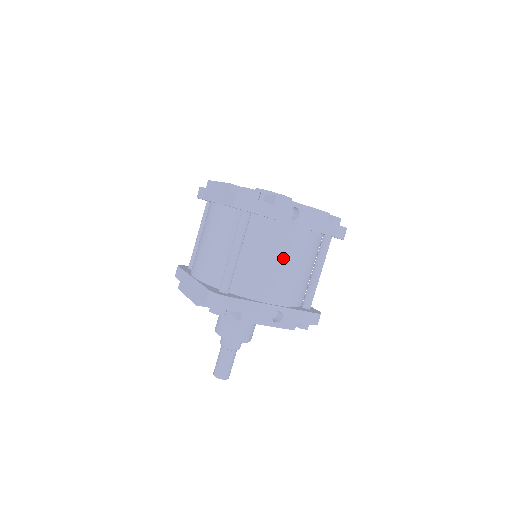
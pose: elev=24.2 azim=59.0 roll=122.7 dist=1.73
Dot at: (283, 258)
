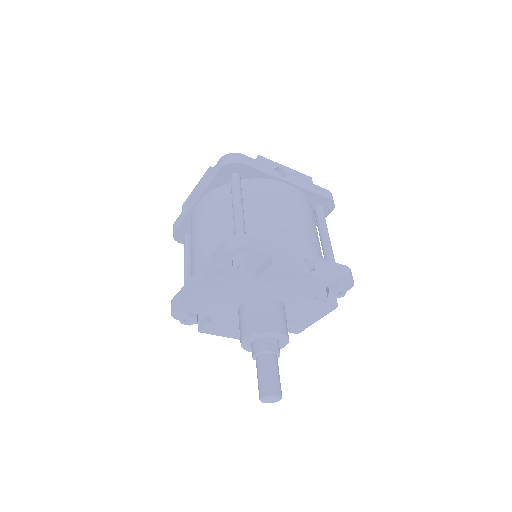
Dot at: (288, 209)
